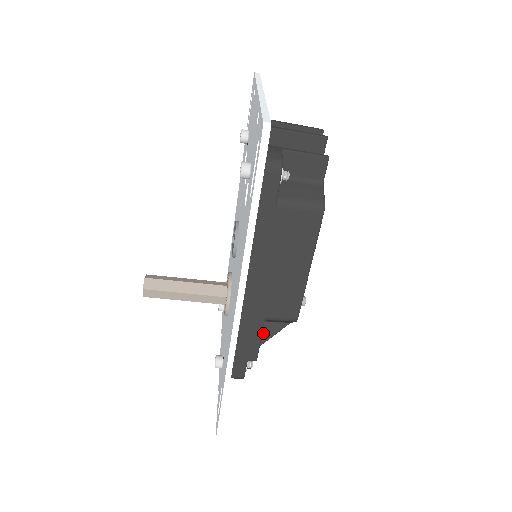
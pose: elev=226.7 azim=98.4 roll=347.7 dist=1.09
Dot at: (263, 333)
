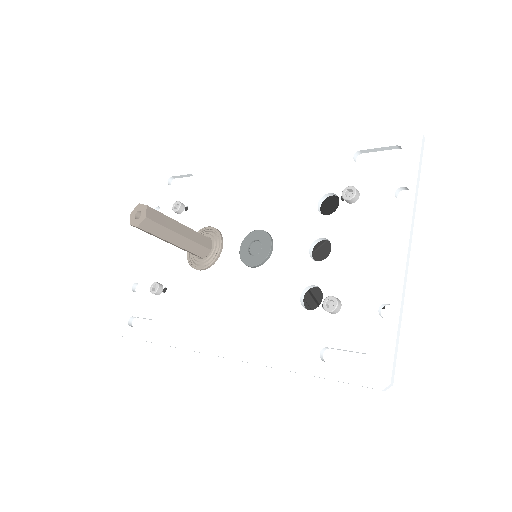
Dot at: occluded
